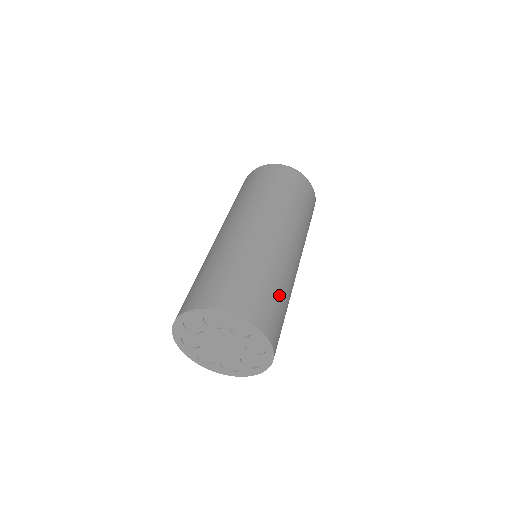
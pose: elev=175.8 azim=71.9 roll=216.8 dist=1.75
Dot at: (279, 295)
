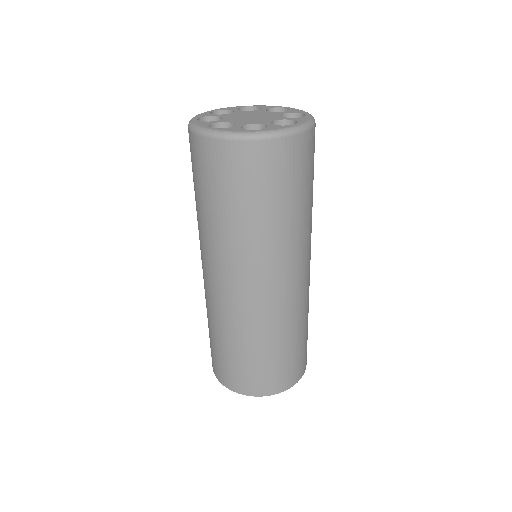
Dot at: (307, 330)
